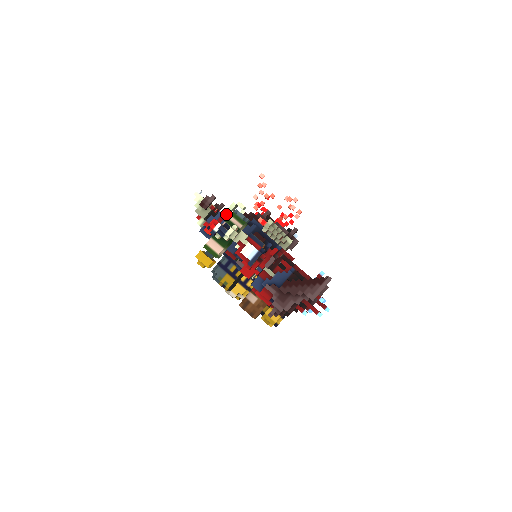
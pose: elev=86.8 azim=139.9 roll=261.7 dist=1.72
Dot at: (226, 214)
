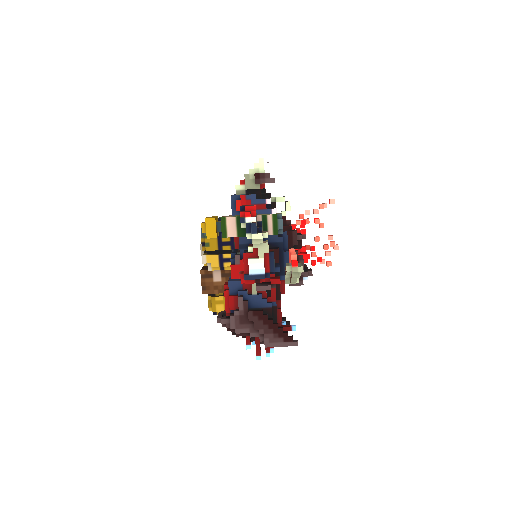
Dot at: occluded
